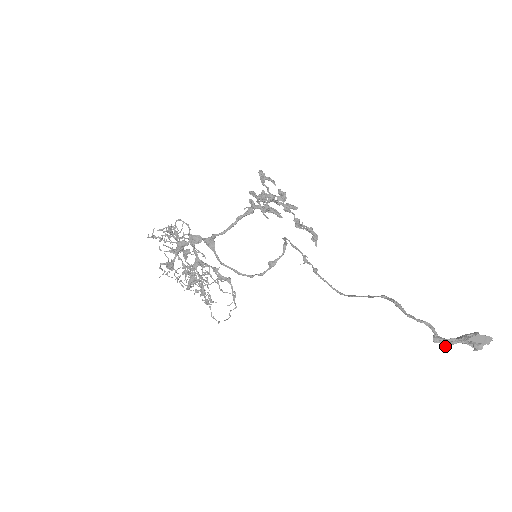
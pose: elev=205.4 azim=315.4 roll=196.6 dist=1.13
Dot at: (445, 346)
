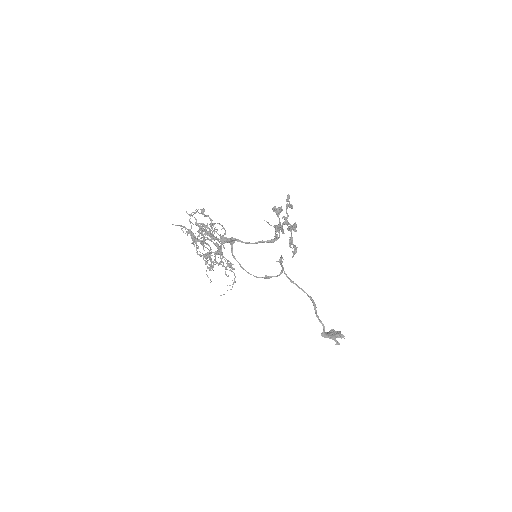
Dot at: occluded
